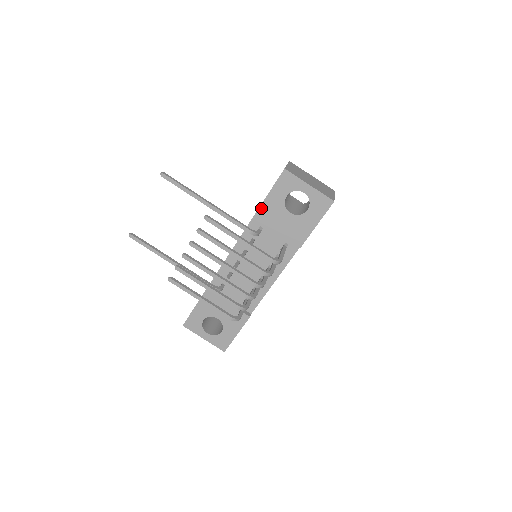
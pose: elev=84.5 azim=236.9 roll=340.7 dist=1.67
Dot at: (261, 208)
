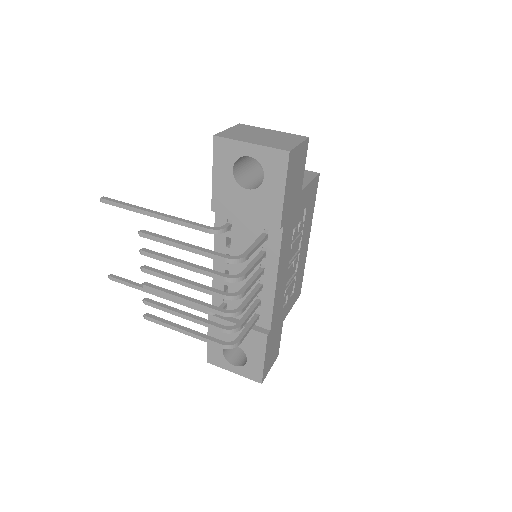
Dot at: (214, 197)
